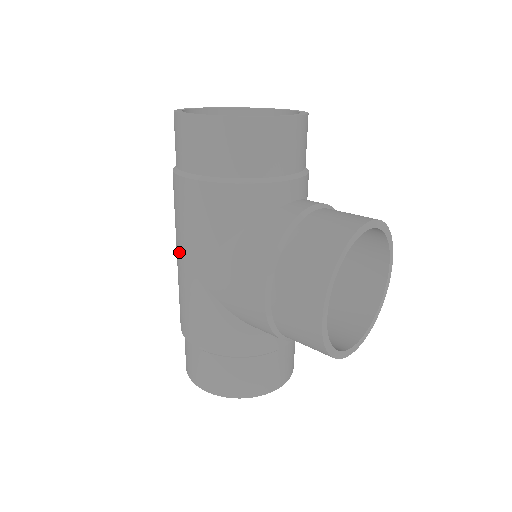
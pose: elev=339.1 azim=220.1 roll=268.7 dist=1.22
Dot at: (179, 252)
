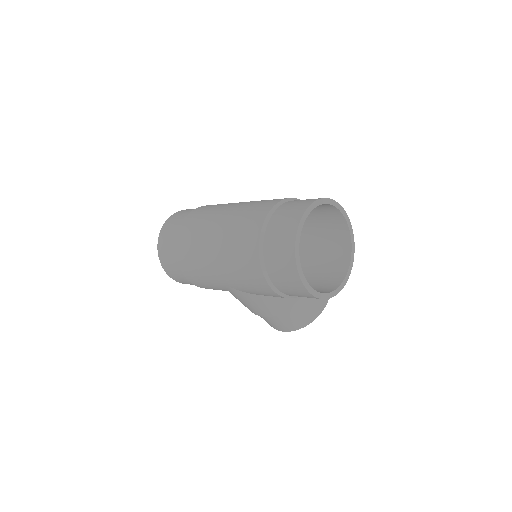
Dot at: (222, 273)
